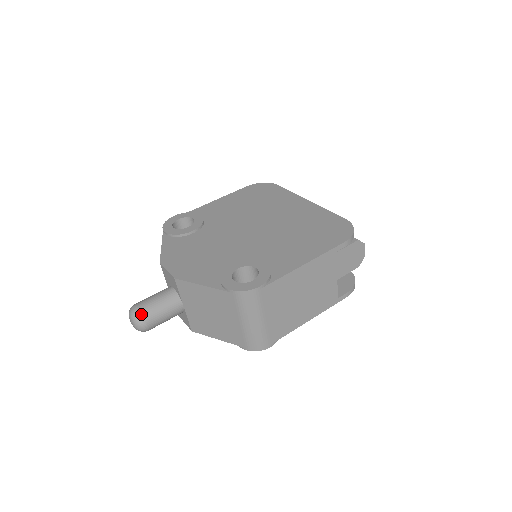
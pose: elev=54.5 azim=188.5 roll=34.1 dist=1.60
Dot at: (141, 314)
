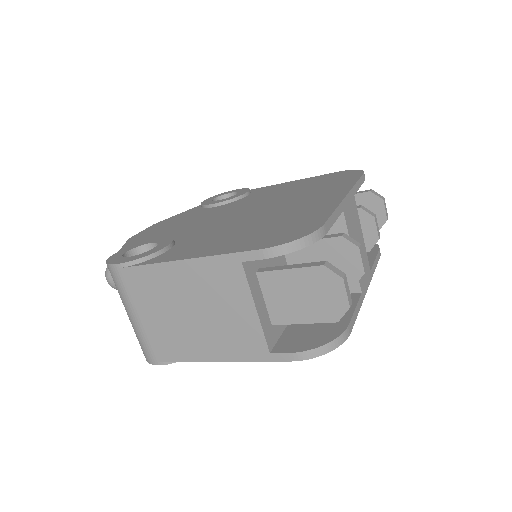
Dot at: occluded
